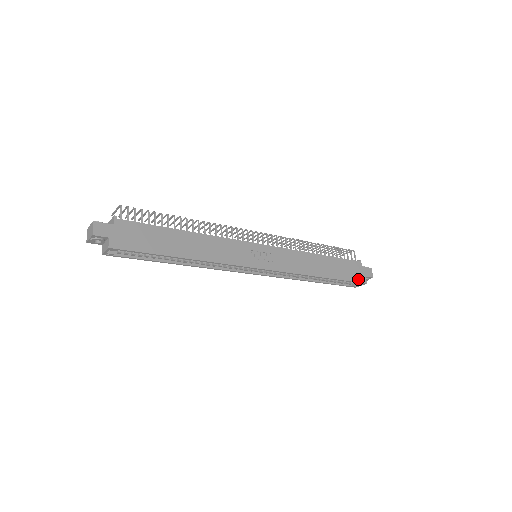
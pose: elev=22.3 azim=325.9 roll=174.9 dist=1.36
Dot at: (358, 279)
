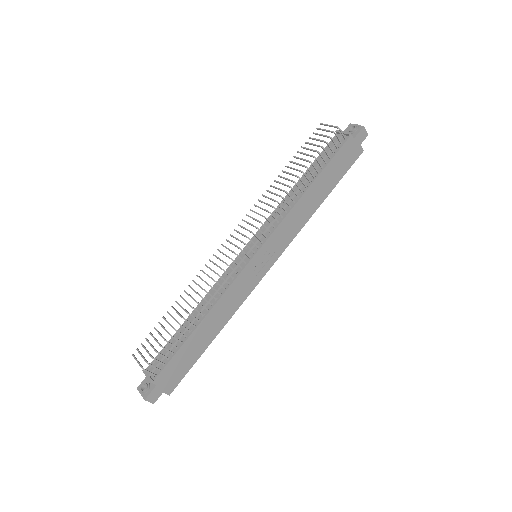
Dot at: (354, 158)
